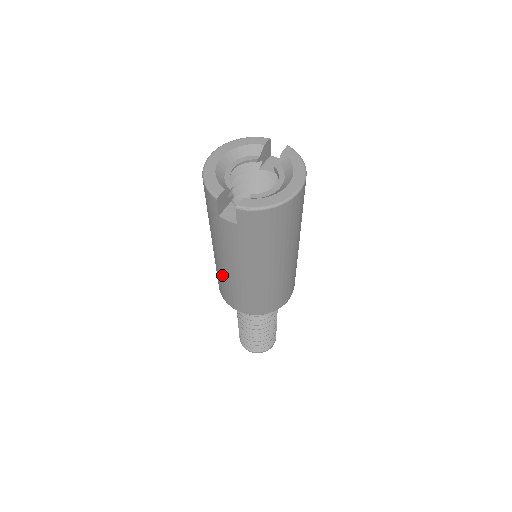
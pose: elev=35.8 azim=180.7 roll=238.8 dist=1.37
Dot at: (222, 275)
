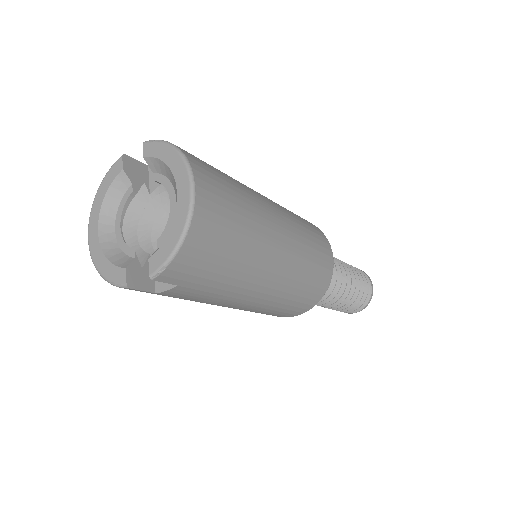
Dot at: occluded
